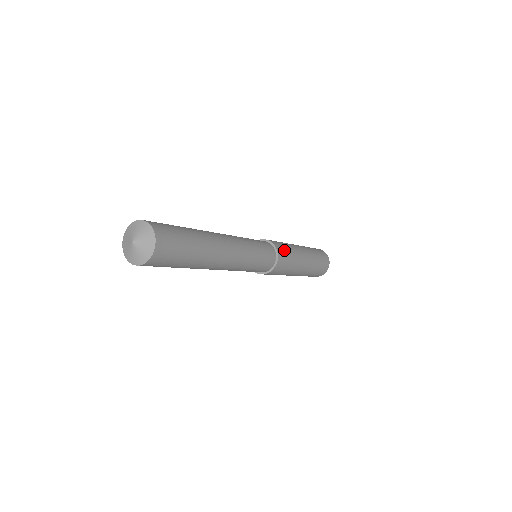
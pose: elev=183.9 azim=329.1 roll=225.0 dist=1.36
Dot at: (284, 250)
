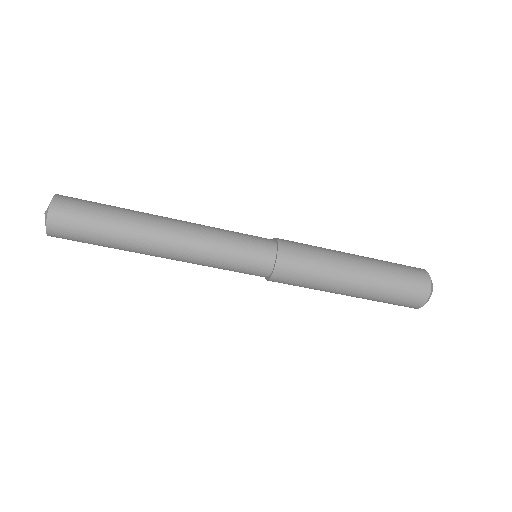
Dot at: (297, 246)
